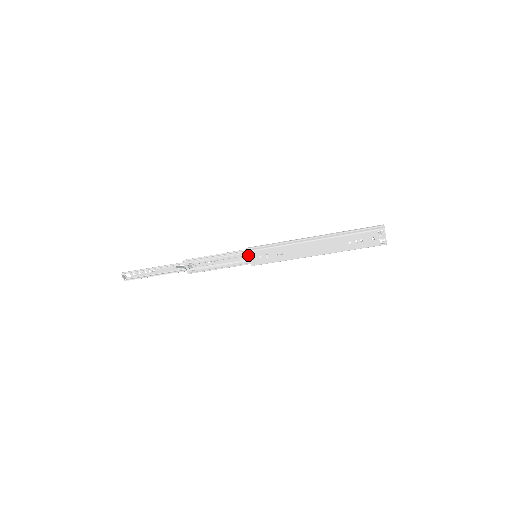
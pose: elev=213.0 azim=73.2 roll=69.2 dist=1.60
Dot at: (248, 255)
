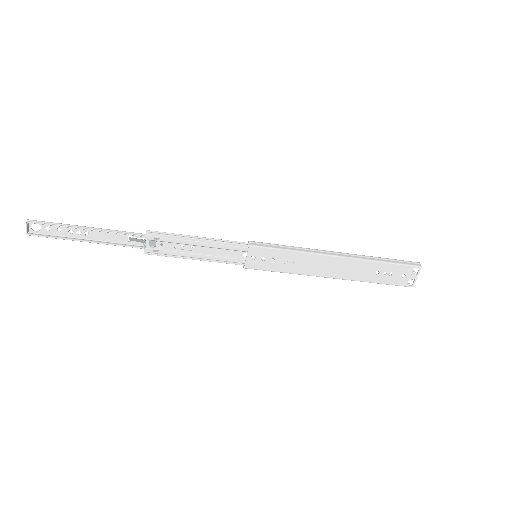
Dot at: (249, 251)
